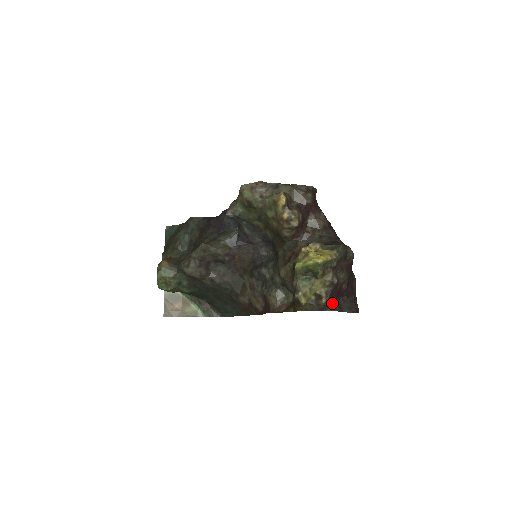
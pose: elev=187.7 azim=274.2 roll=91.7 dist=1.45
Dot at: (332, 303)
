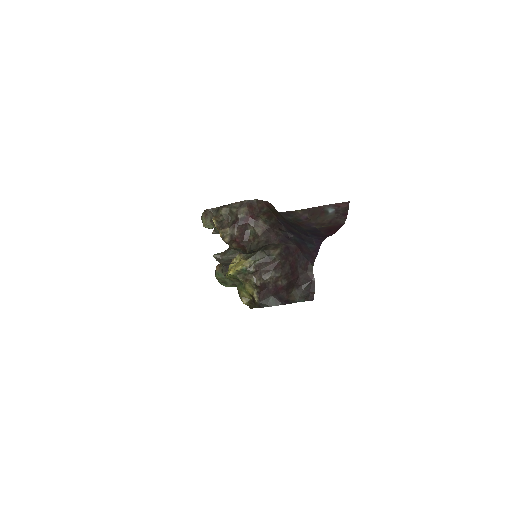
Dot at: (269, 300)
